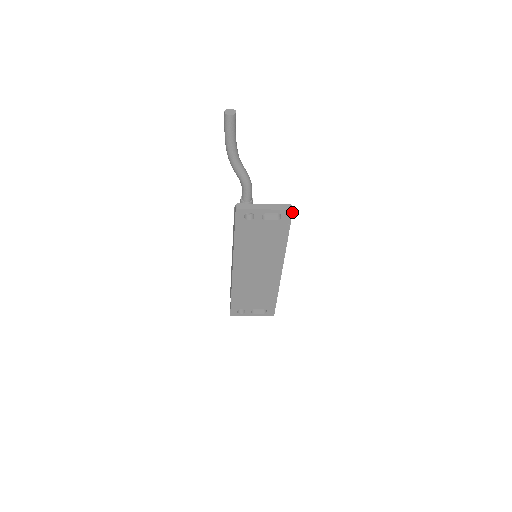
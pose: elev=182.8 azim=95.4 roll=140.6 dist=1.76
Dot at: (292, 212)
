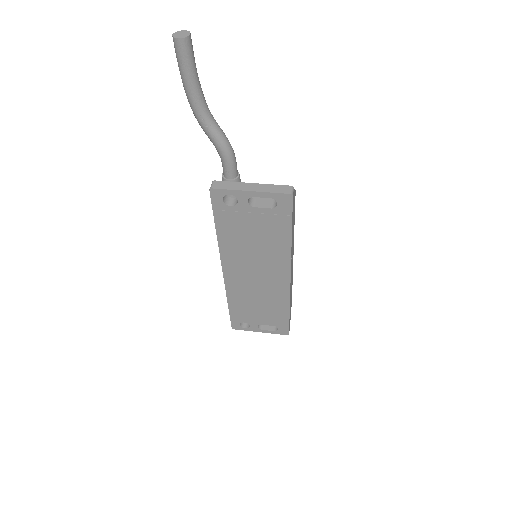
Dot at: (292, 197)
